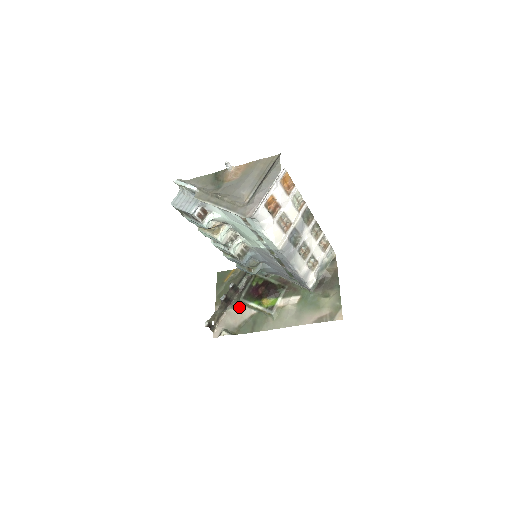
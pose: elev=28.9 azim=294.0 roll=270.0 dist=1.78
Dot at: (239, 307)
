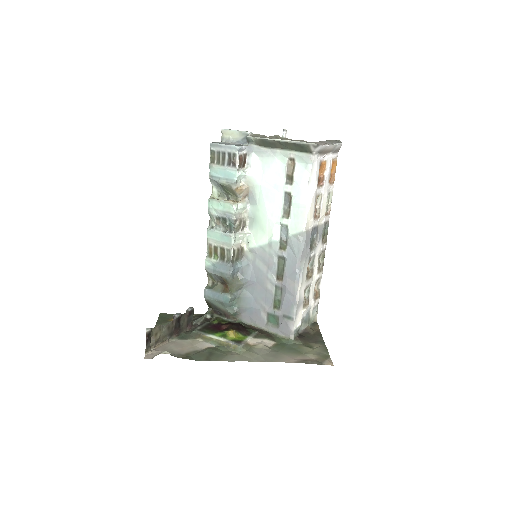
Dot at: (189, 339)
